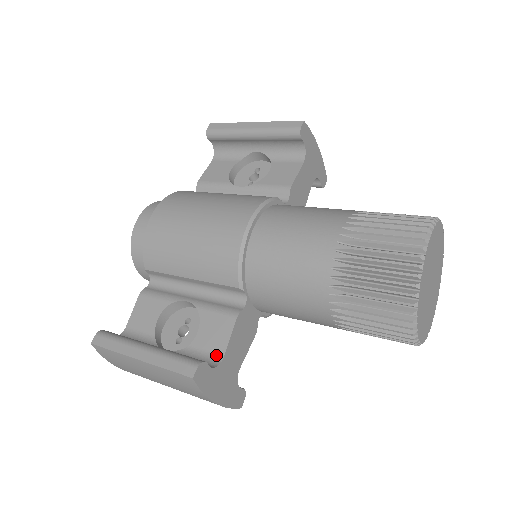
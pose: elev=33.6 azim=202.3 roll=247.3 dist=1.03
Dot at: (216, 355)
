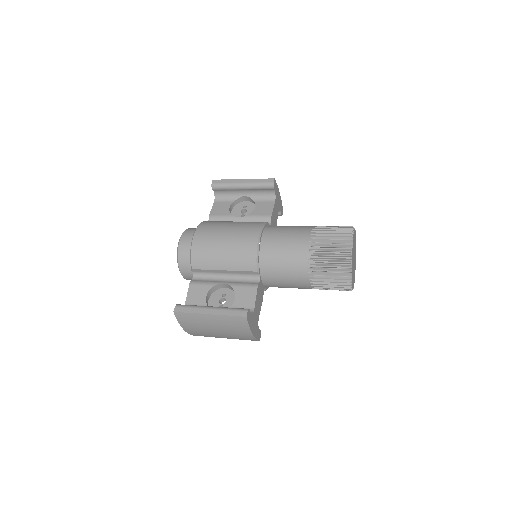
Dot at: (249, 308)
